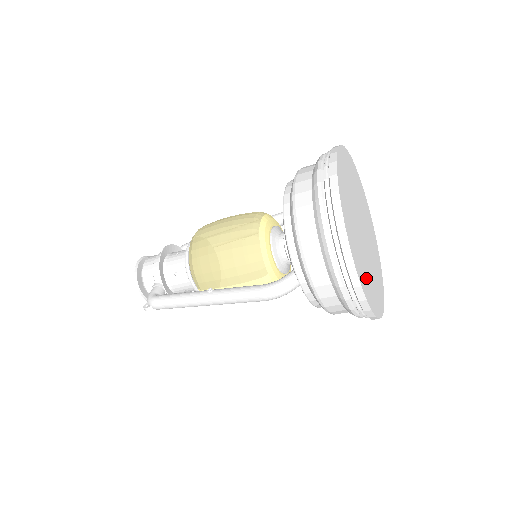
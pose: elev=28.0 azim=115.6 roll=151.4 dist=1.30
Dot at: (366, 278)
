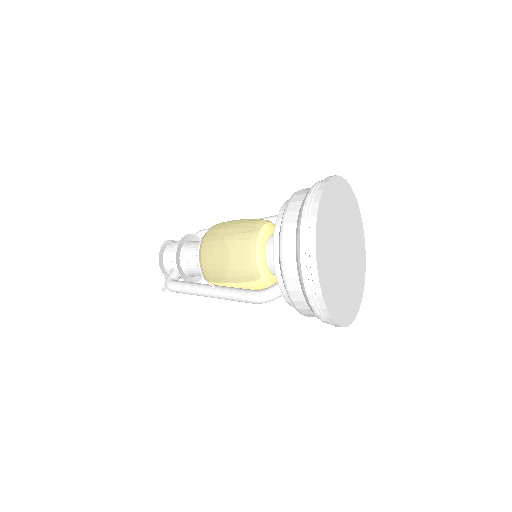
Dot at: (337, 297)
